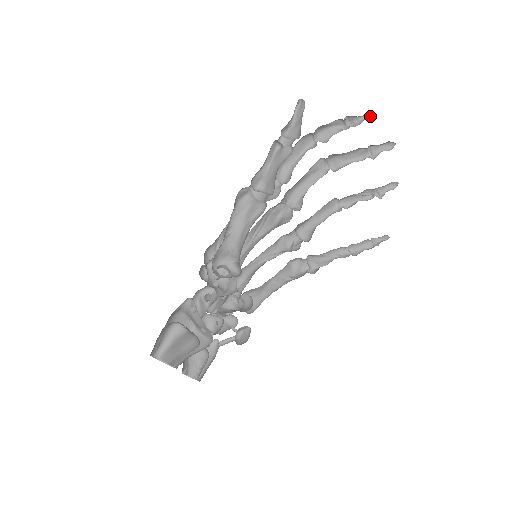
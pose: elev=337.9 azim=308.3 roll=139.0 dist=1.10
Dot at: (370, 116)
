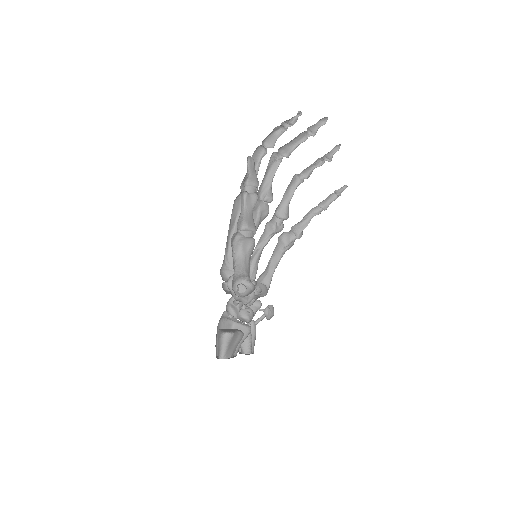
Dot at: (301, 114)
